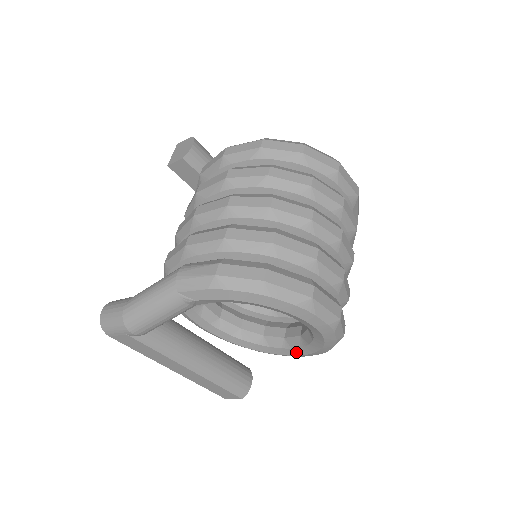
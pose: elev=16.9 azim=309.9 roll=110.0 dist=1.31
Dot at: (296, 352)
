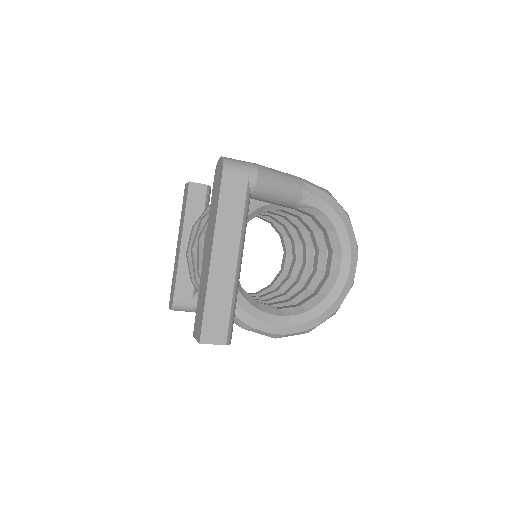
Dot at: (289, 321)
